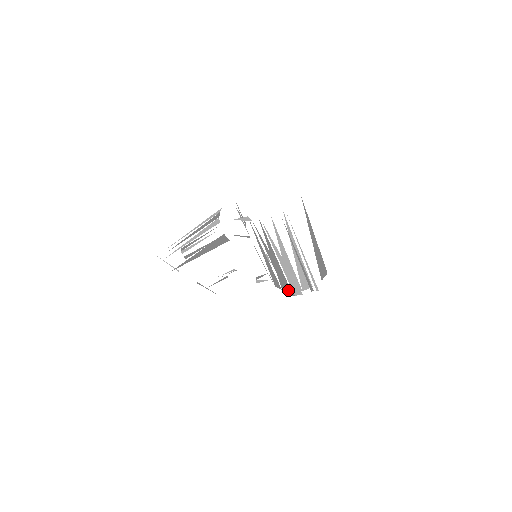
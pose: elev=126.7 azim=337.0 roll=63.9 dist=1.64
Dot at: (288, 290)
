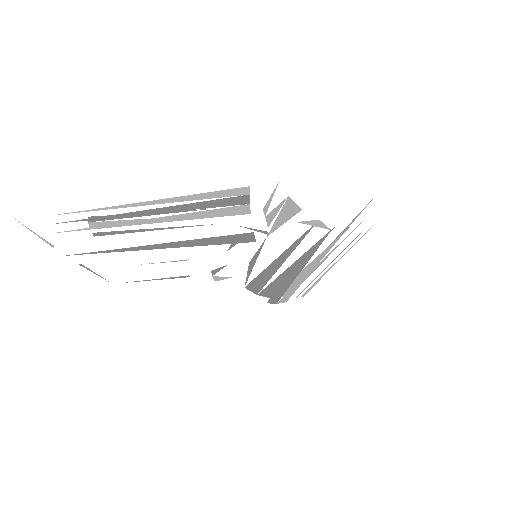
Dot at: (275, 299)
